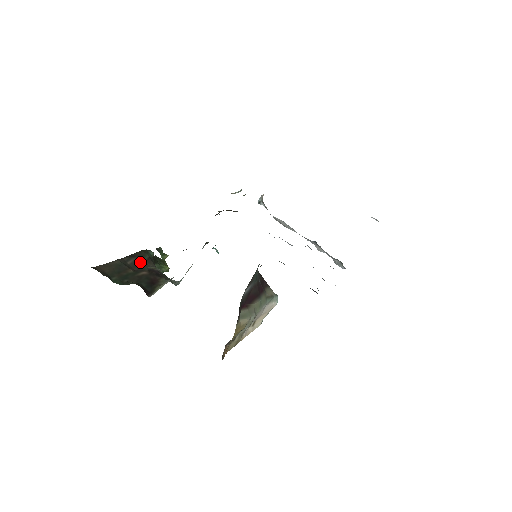
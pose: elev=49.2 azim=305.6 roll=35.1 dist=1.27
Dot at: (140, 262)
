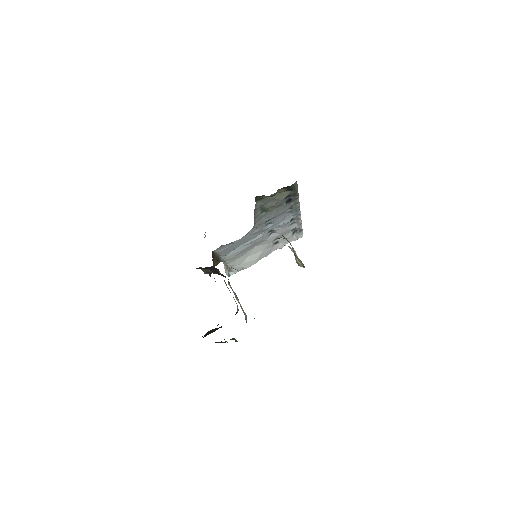
Dot at: occluded
